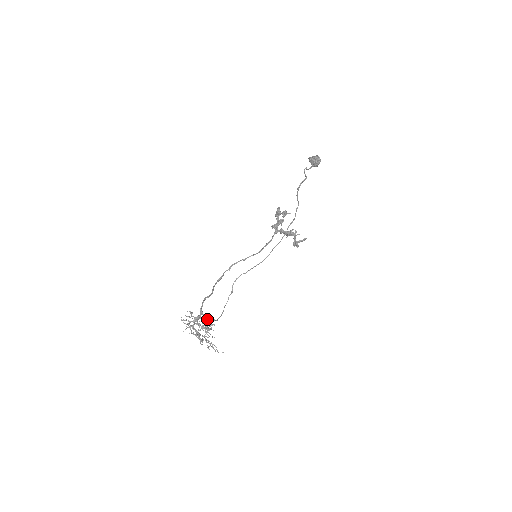
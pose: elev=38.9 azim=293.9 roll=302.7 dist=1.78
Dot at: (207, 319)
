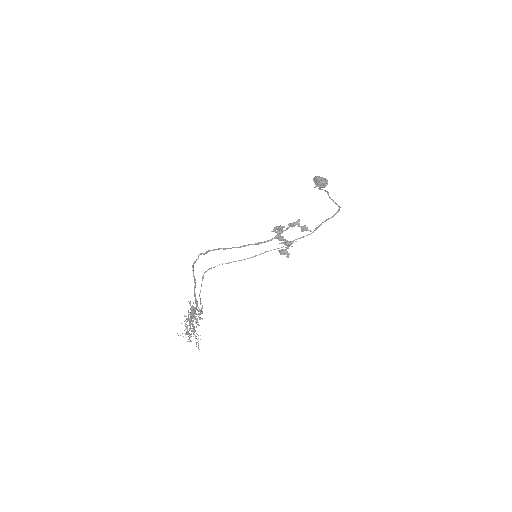
Dot at: occluded
